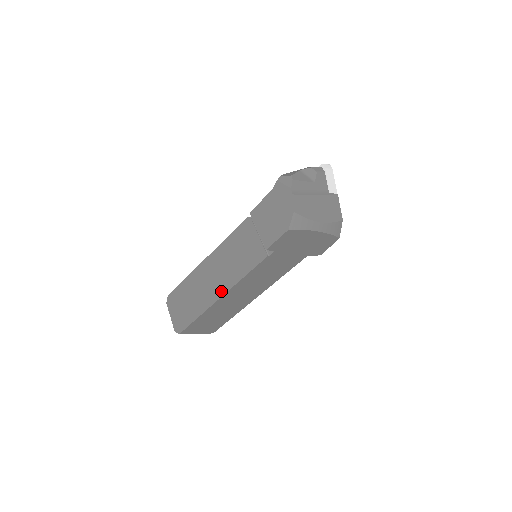
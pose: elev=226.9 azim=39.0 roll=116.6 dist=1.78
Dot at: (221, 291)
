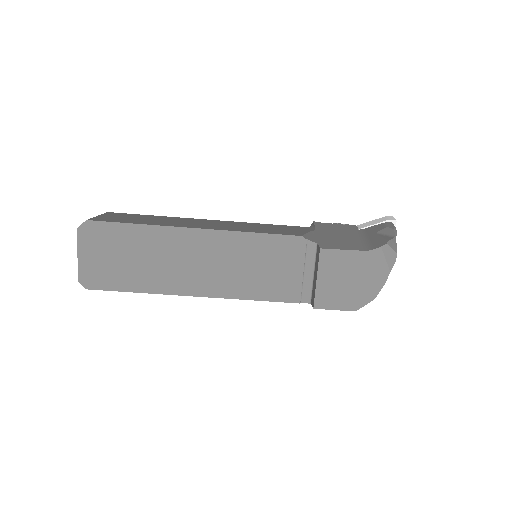
Dot at: (203, 290)
